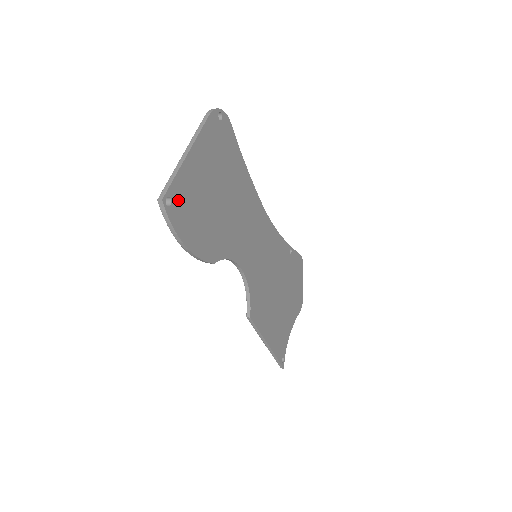
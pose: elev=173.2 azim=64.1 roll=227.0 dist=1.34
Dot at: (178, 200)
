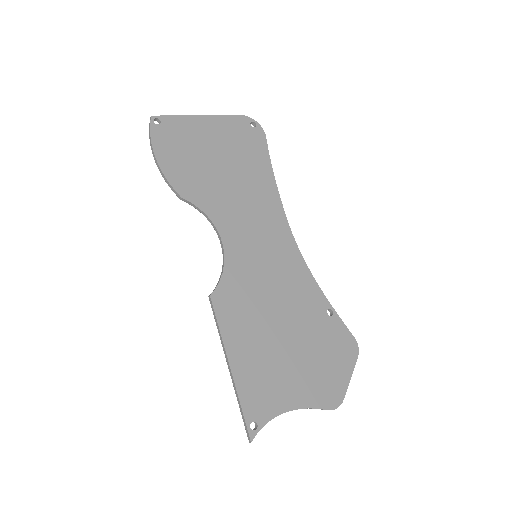
Dot at: (168, 129)
